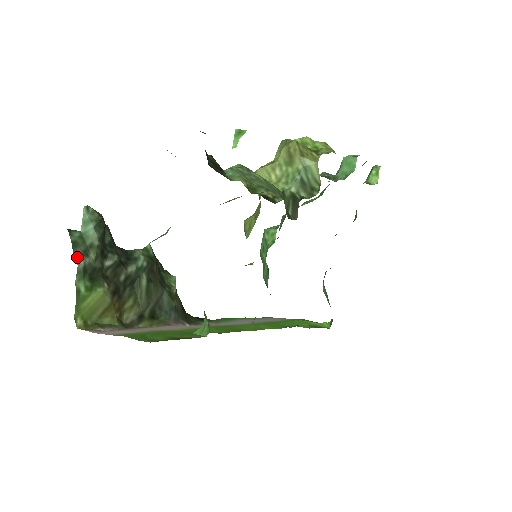
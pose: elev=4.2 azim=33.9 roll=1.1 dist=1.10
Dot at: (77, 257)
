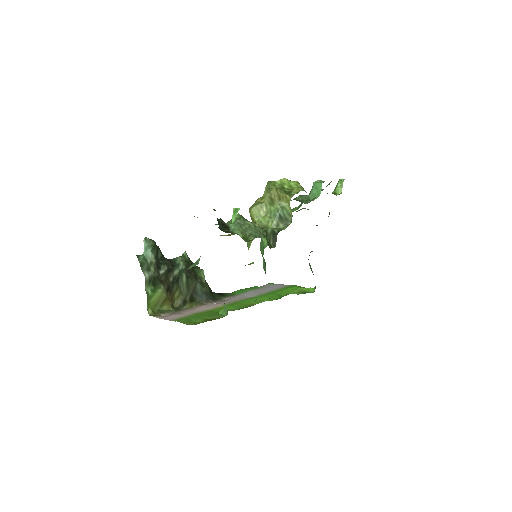
Dot at: (144, 273)
